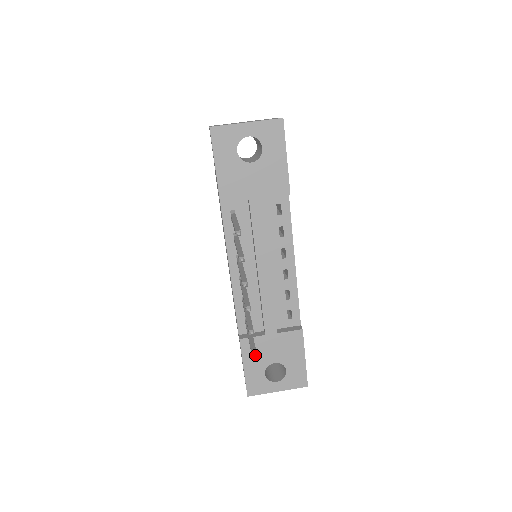
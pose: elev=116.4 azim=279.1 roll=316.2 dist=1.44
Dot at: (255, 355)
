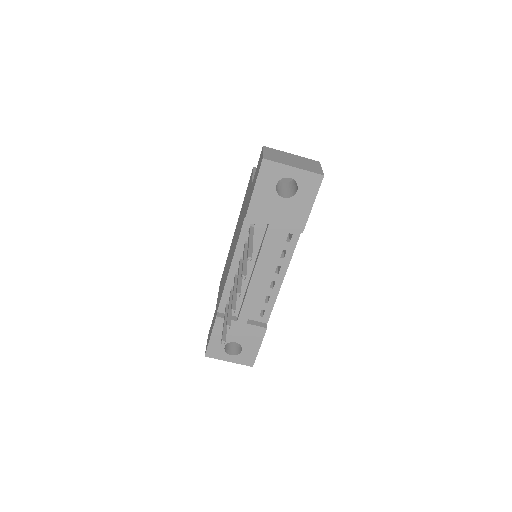
Dot at: (224, 343)
